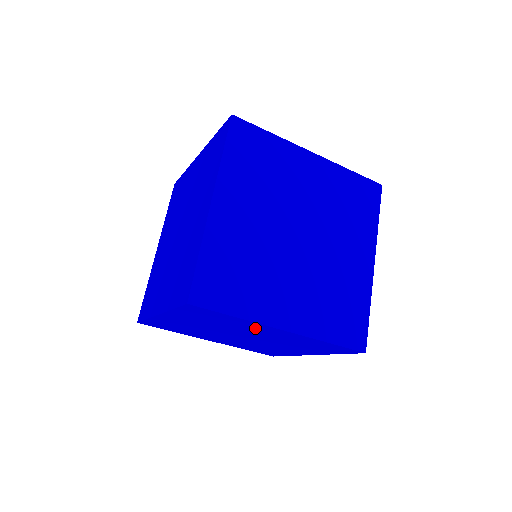
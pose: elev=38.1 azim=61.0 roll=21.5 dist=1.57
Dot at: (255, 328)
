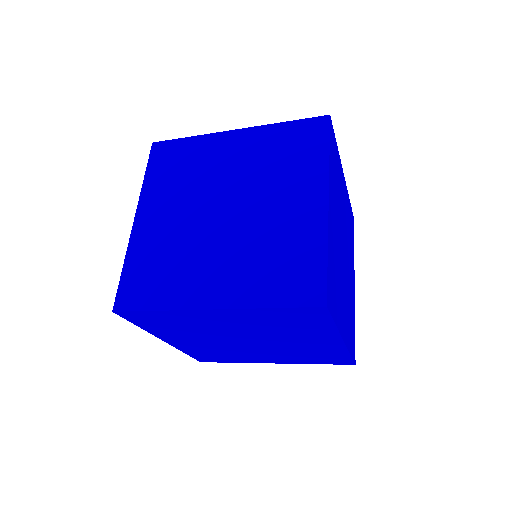
Dot at: occluded
